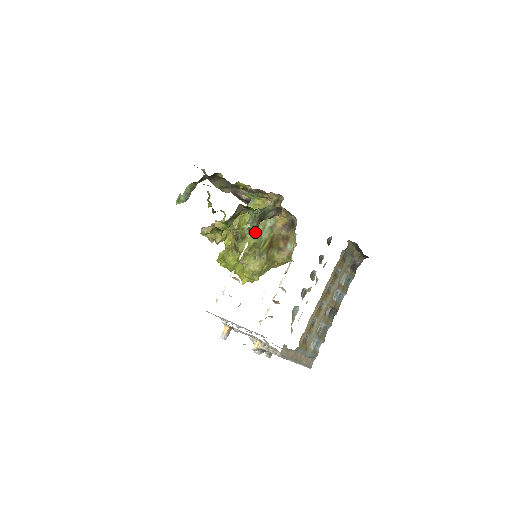
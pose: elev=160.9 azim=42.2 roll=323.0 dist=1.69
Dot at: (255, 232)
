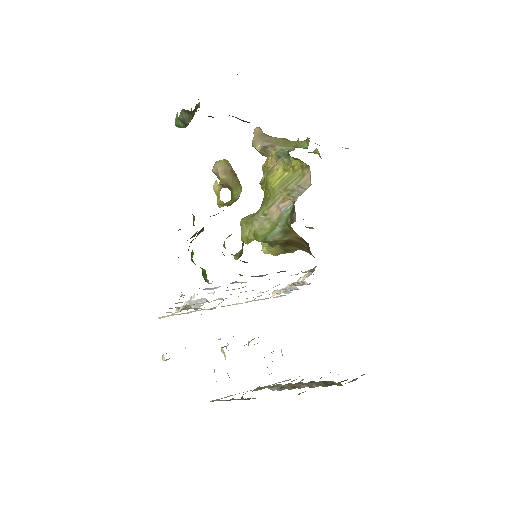
Dot at: occluded
